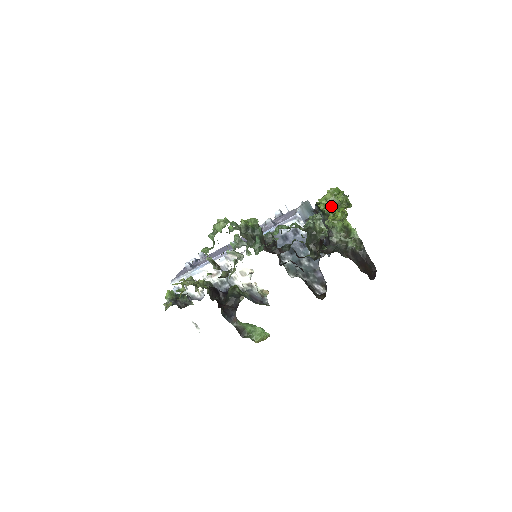
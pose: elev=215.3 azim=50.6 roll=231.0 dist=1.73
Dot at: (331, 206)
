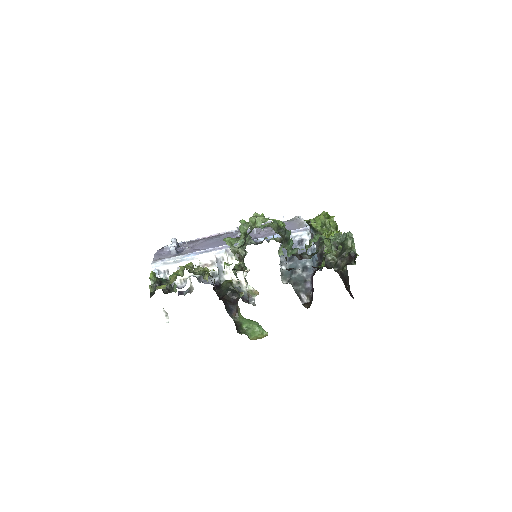
Dot at: (322, 227)
